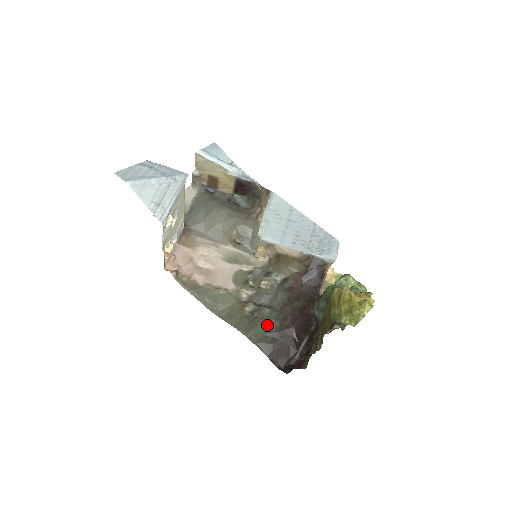
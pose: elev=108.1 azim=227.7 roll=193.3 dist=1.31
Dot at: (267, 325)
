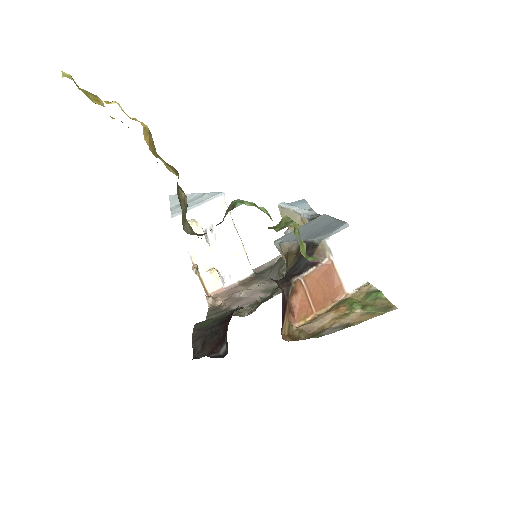
Dot at: (220, 317)
